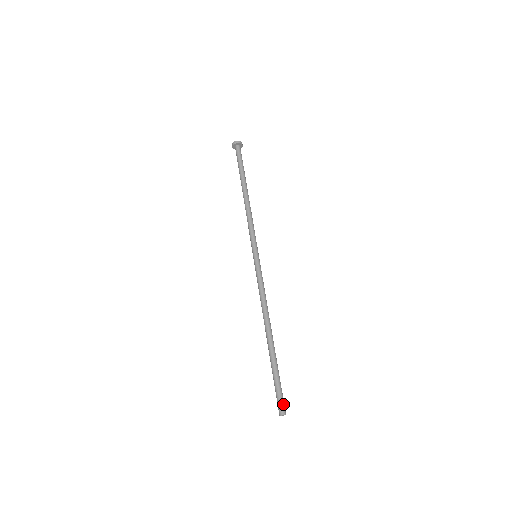
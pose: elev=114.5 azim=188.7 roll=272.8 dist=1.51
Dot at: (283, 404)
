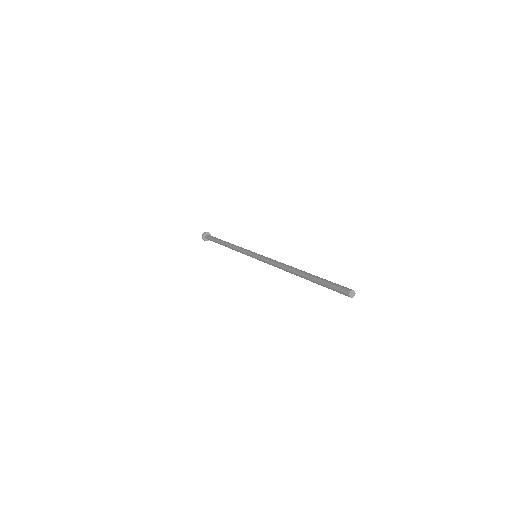
Dot at: occluded
